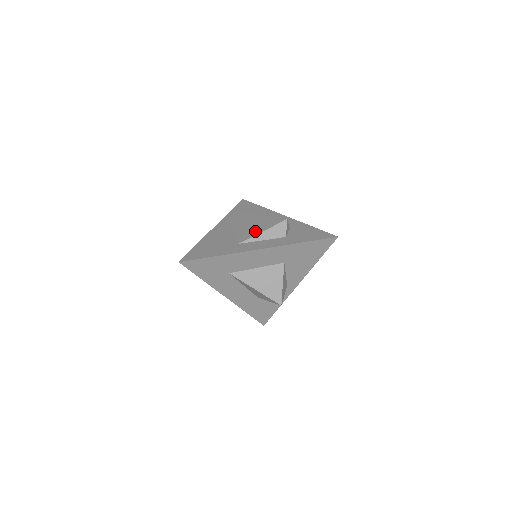
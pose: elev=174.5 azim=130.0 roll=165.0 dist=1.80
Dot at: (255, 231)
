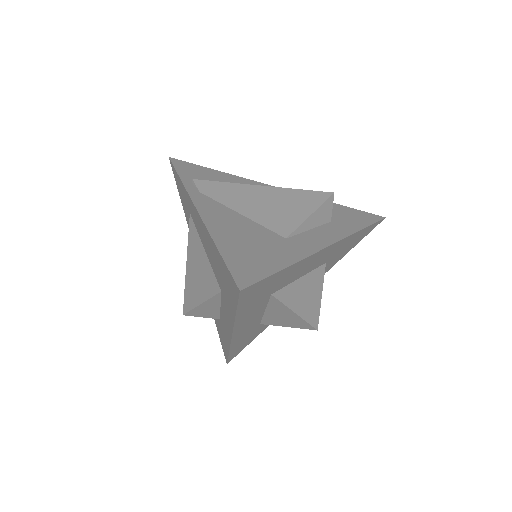
Dot at: (295, 214)
